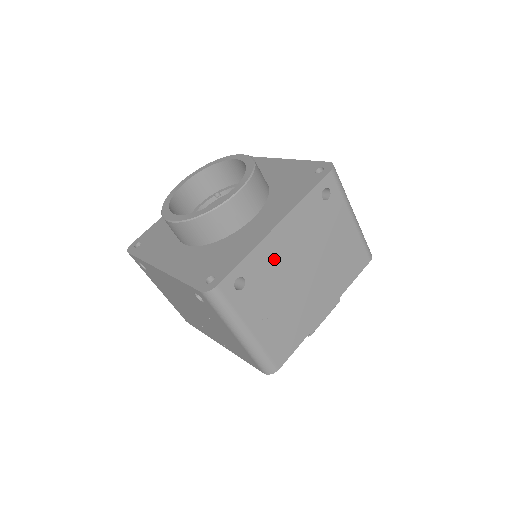
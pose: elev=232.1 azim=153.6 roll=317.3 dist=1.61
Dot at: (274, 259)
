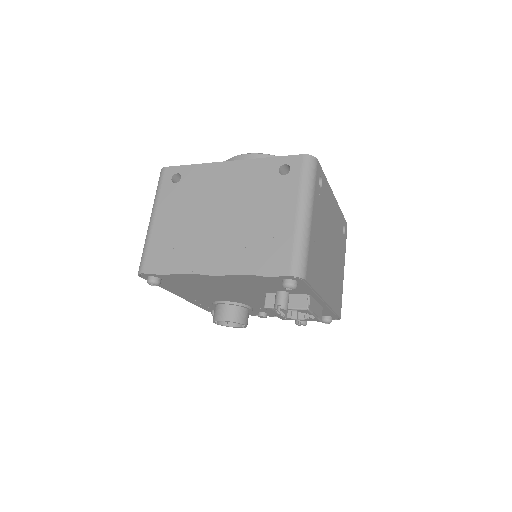
Dot at: (329, 207)
